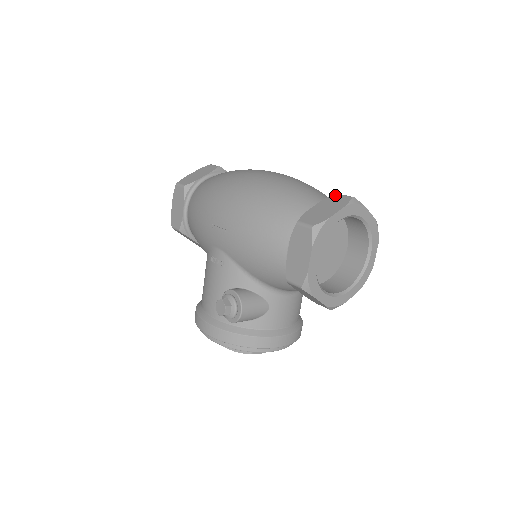
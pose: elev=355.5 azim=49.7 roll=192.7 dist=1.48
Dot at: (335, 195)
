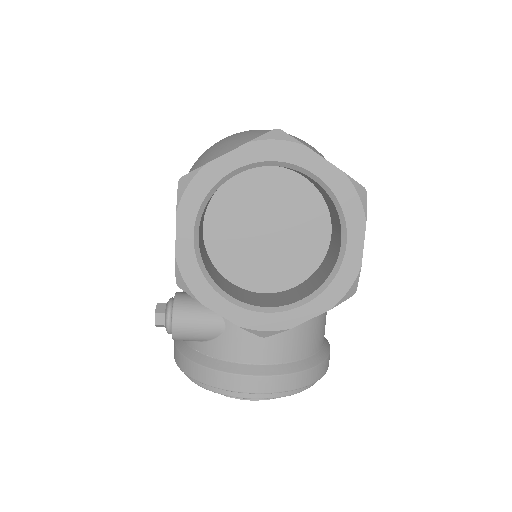
Dot at: occluded
